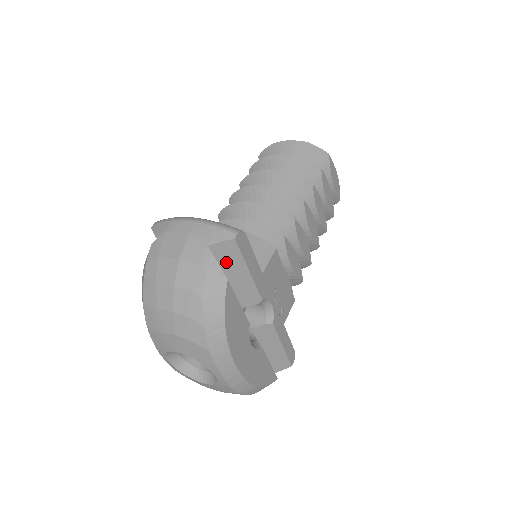
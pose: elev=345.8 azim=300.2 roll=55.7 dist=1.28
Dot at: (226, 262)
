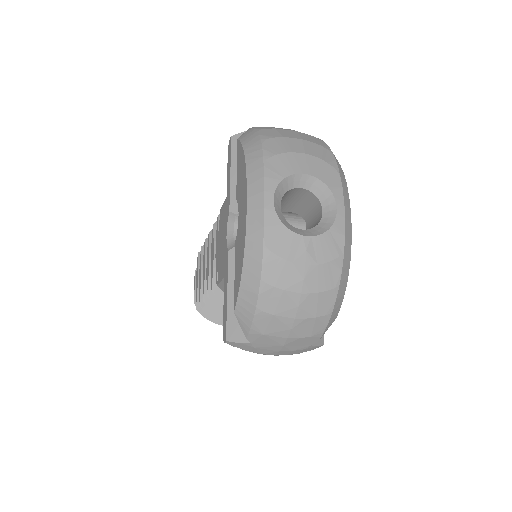
Dot at: occluded
